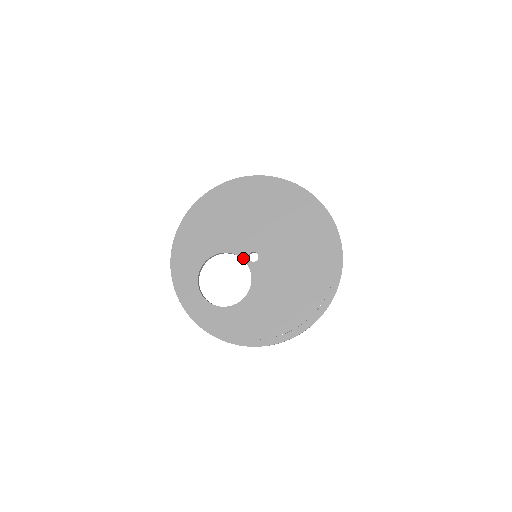
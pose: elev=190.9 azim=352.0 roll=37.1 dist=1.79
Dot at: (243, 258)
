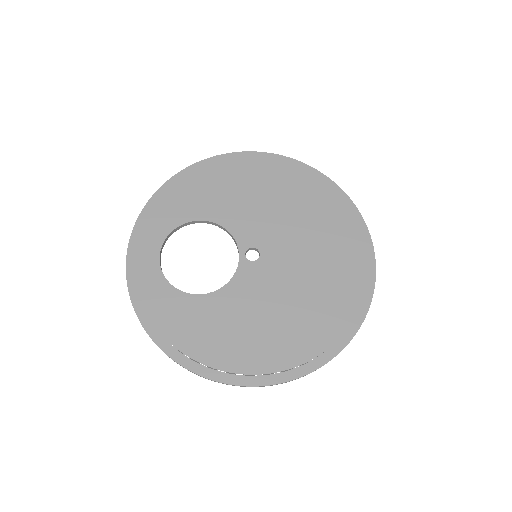
Dot at: (239, 247)
